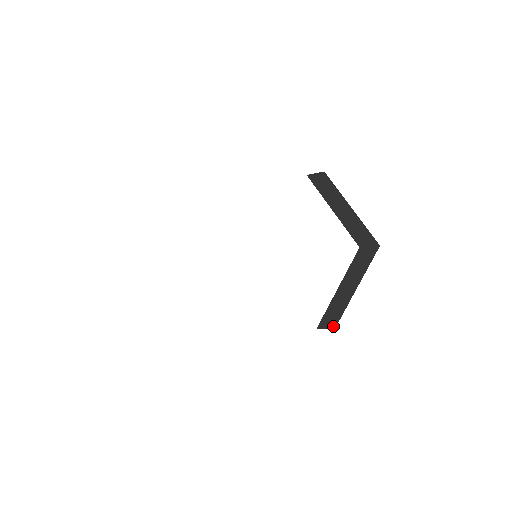
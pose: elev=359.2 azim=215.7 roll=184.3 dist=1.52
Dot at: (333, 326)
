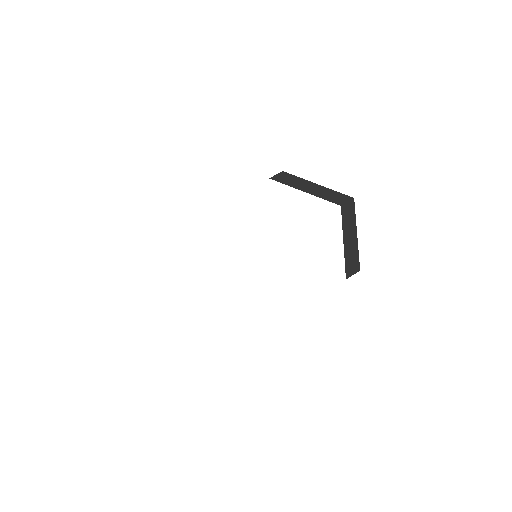
Dot at: (357, 269)
